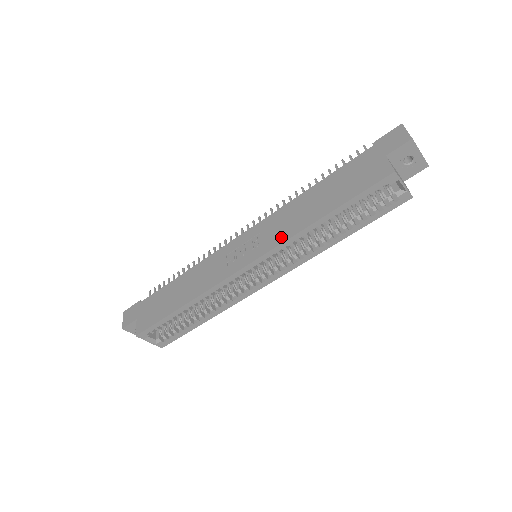
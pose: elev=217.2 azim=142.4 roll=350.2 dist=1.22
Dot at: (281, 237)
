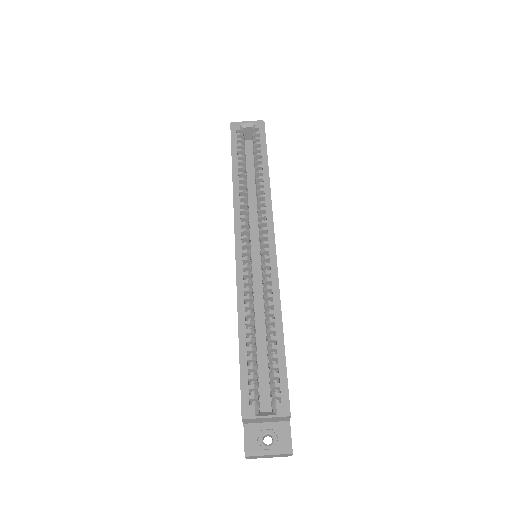
Dot at: occluded
